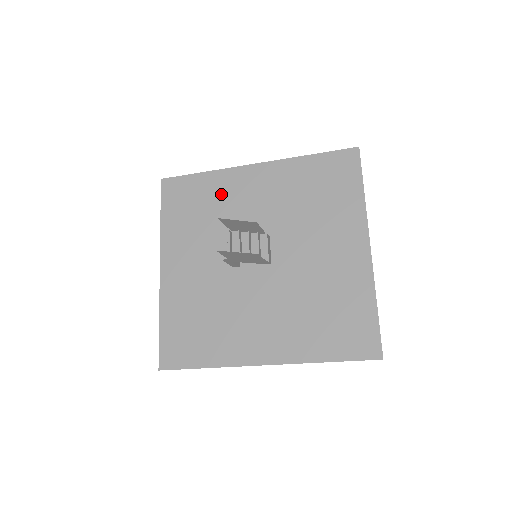
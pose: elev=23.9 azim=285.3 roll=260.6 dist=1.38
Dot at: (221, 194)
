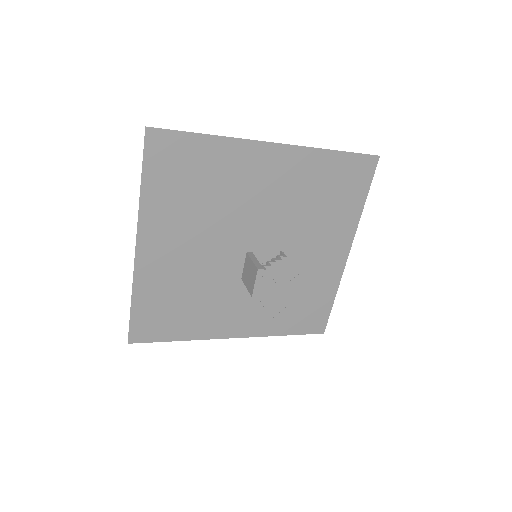
Dot at: (227, 171)
